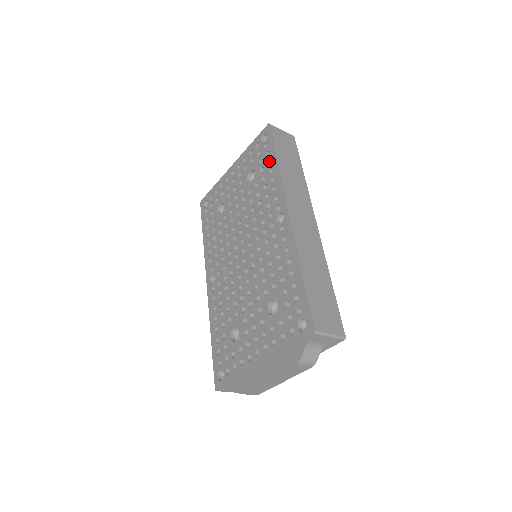
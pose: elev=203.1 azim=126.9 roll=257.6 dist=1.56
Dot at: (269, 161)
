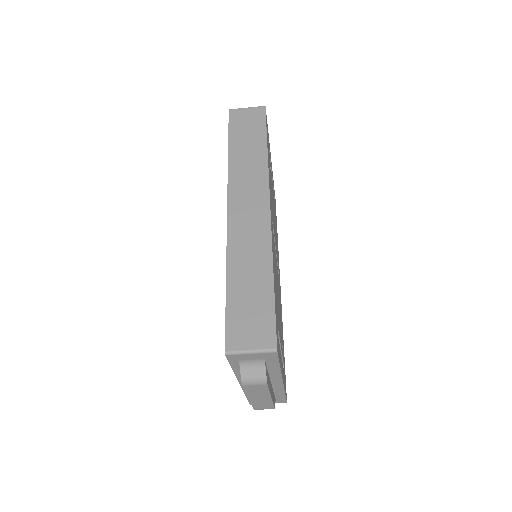
Dot at: occluded
